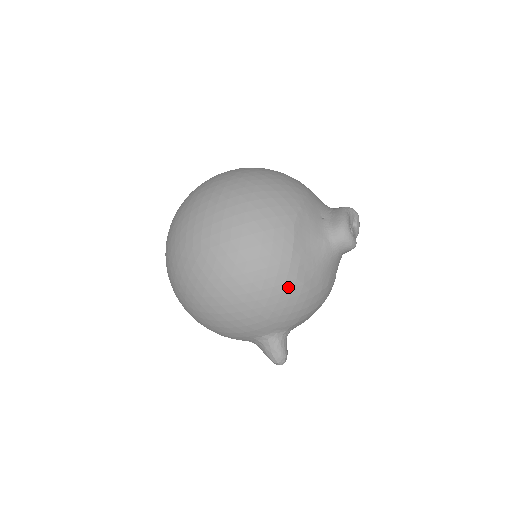
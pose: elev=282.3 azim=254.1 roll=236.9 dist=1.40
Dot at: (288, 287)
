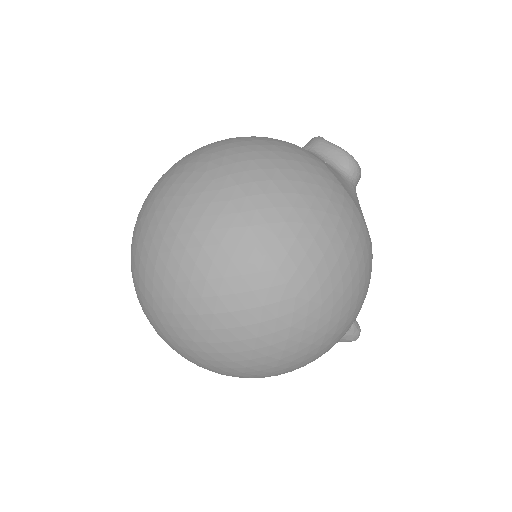
Dot at: (372, 258)
